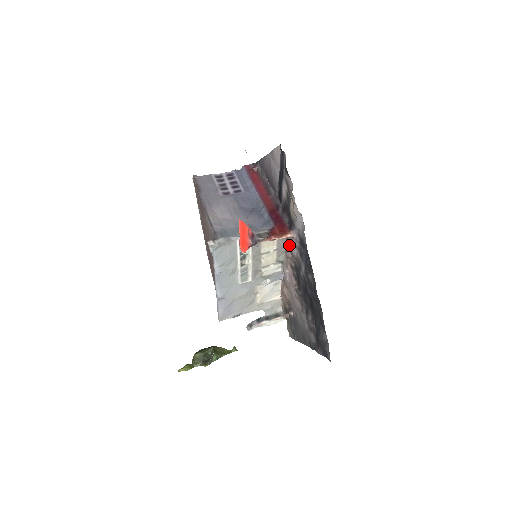
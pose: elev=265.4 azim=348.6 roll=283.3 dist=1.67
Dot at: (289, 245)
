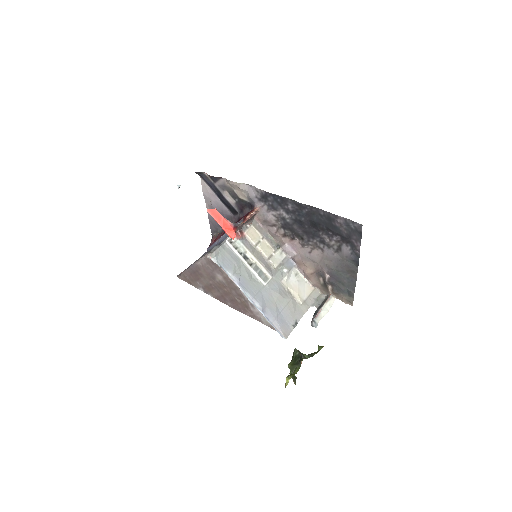
Dot at: (266, 222)
